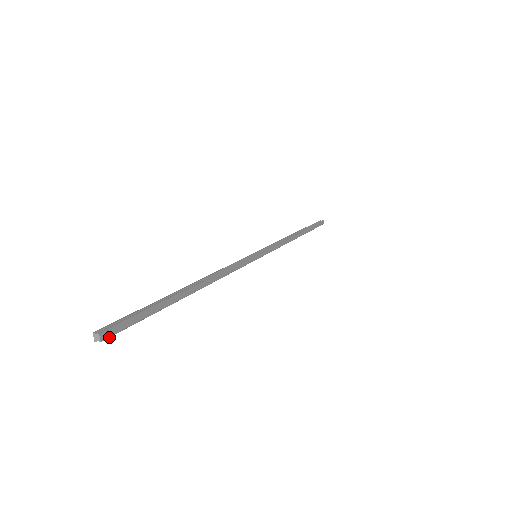
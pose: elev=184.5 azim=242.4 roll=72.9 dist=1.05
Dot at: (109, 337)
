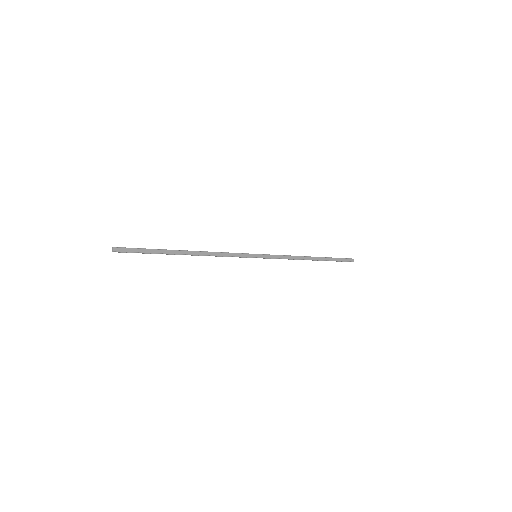
Dot at: (119, 252)
